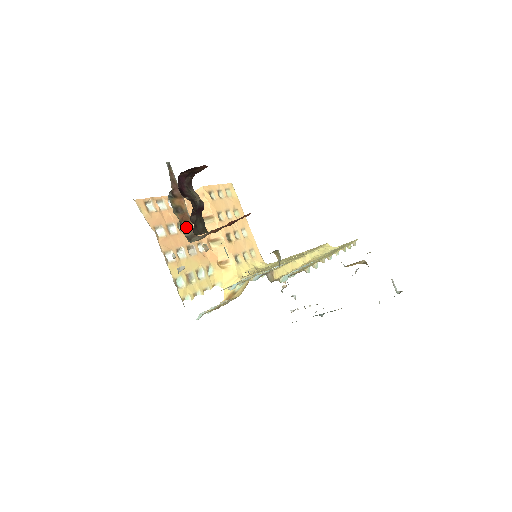
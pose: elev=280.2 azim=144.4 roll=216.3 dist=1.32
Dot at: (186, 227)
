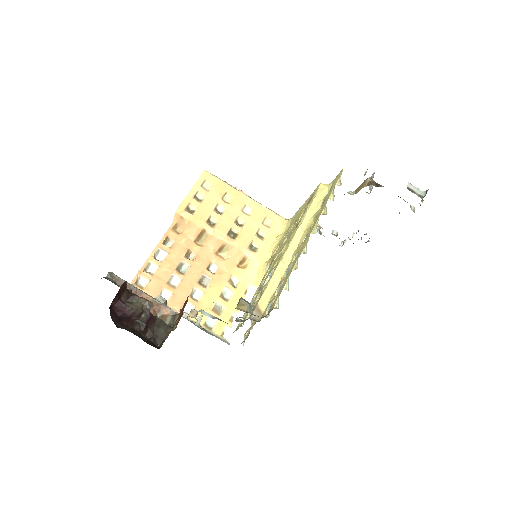
Dot at: (163, 315)
